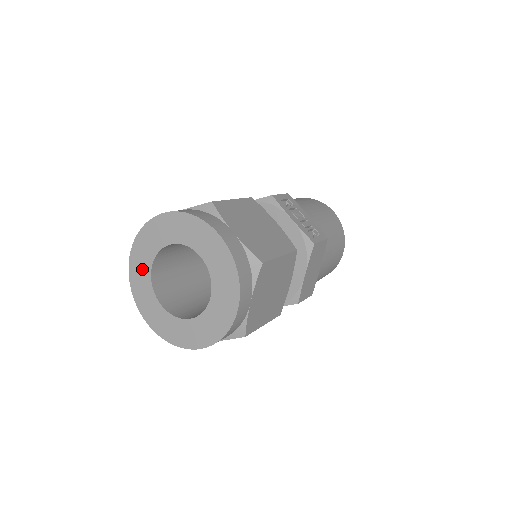
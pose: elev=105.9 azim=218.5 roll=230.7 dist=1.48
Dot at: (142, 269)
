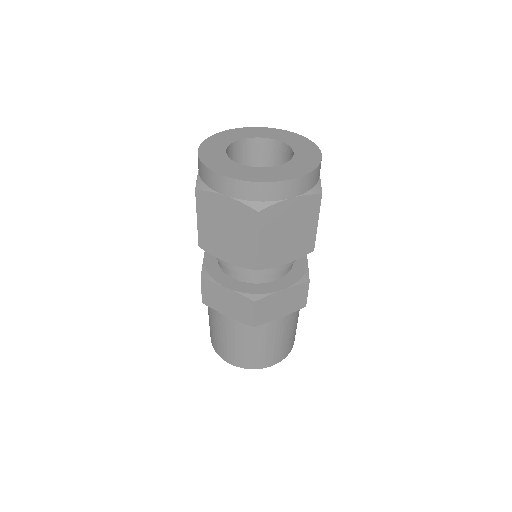
Dot at: (215, 152)
